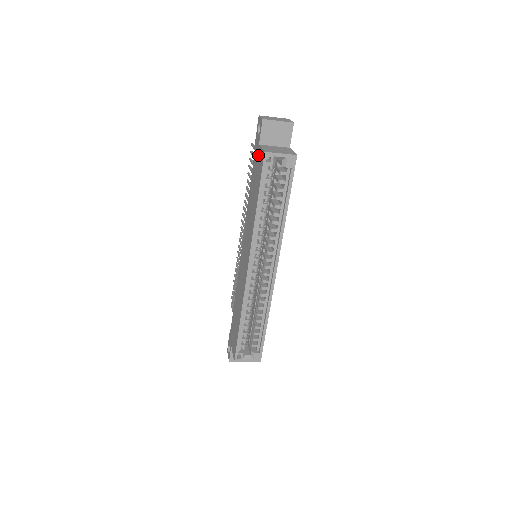
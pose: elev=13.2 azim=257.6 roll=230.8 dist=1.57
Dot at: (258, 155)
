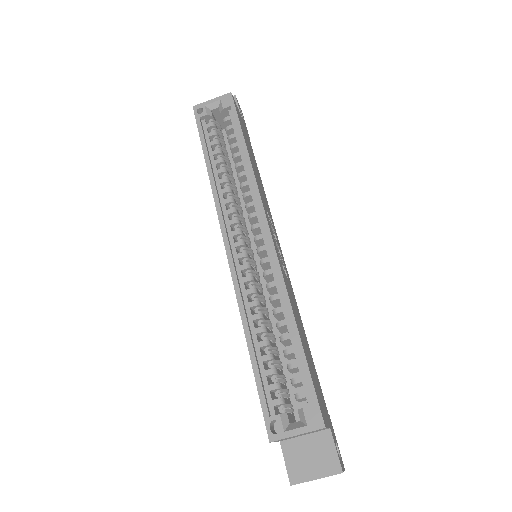
Dot at: occluded
